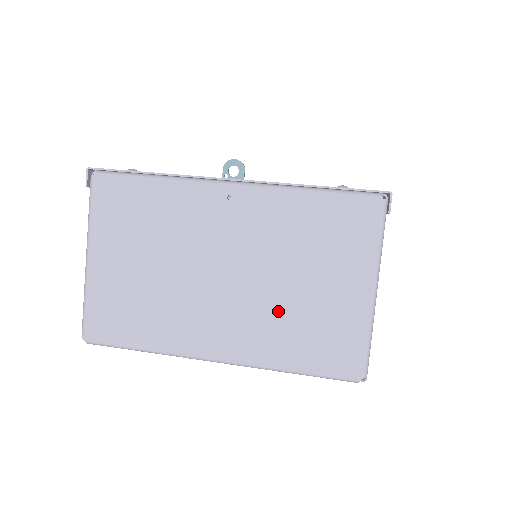
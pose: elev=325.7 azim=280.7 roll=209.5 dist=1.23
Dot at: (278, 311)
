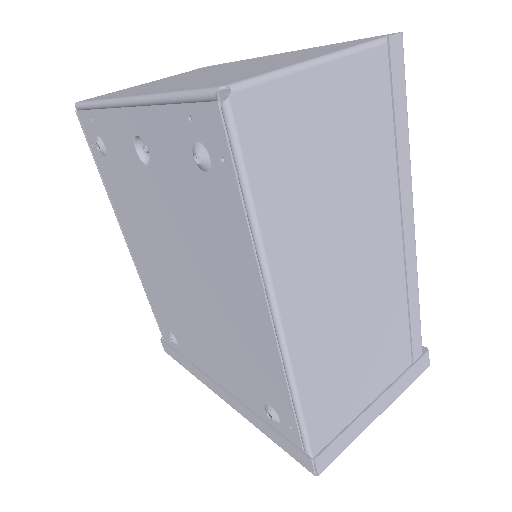
Dot at: (218, 76)
